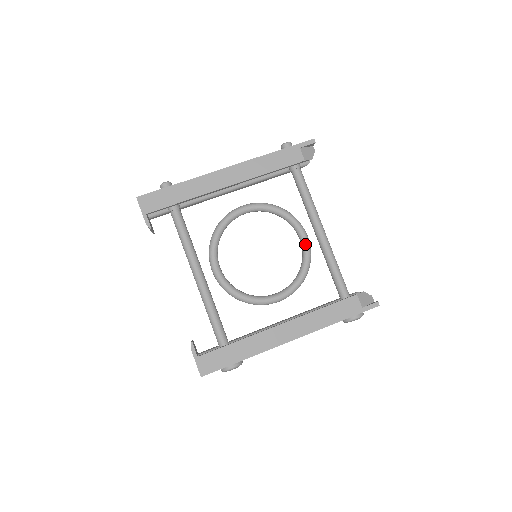
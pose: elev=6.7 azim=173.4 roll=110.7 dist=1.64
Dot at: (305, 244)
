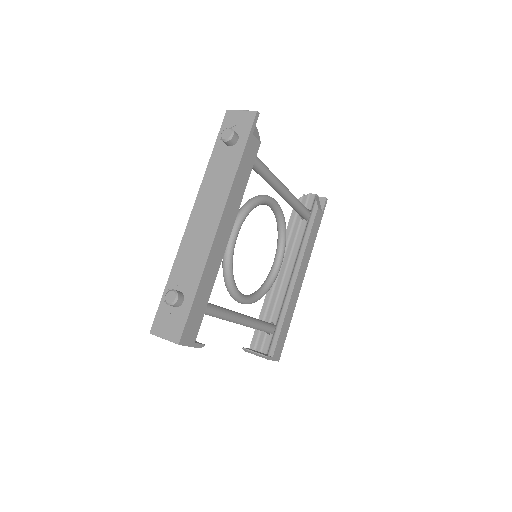
Dot at: (278, 209)
